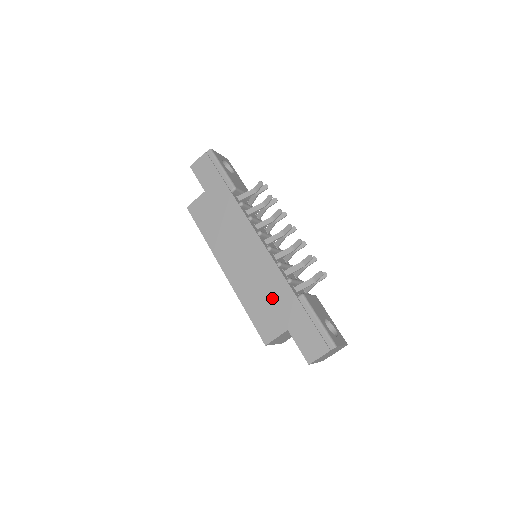
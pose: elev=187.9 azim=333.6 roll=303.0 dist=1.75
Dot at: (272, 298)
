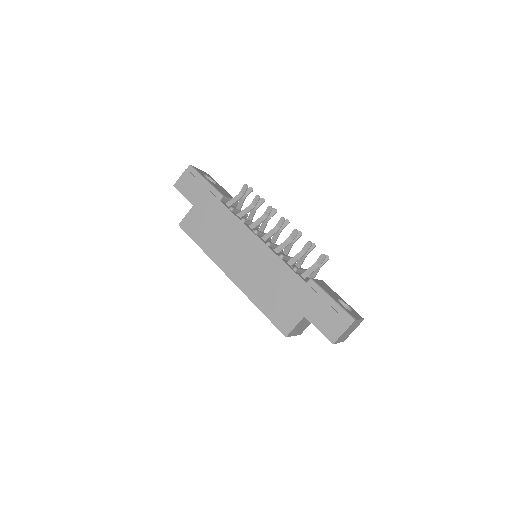
Dot at: (282, 290)
